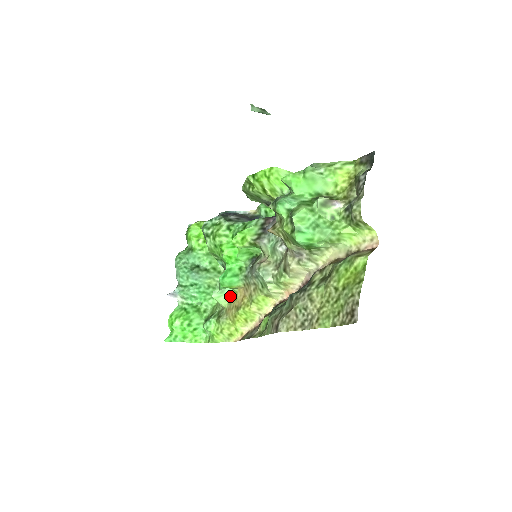
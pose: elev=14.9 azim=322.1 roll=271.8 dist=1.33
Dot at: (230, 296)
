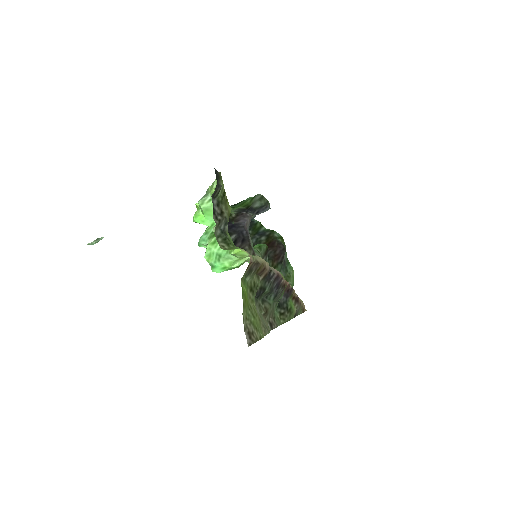
Dot at: occluded
